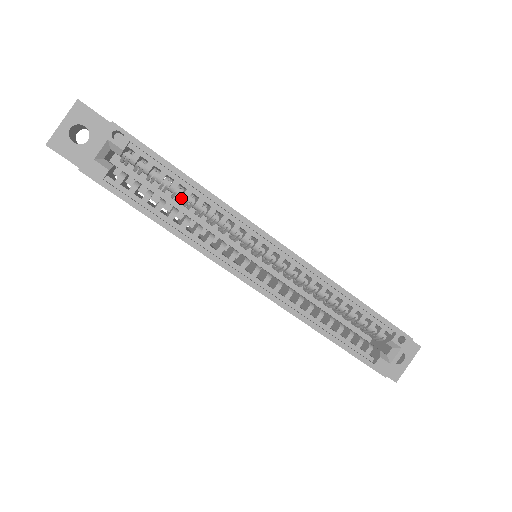
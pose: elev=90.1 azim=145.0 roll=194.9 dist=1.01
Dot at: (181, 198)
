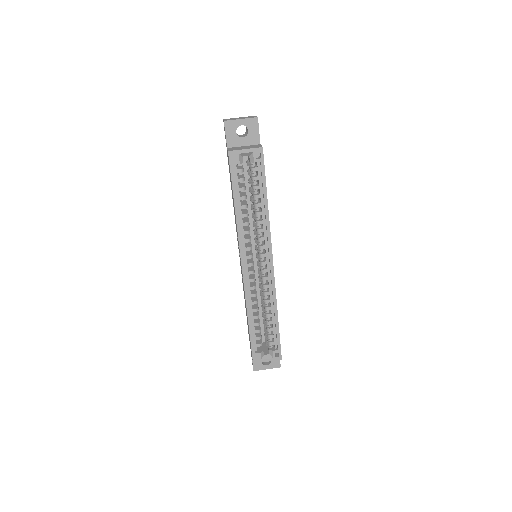
Dot at: (254, 204)
